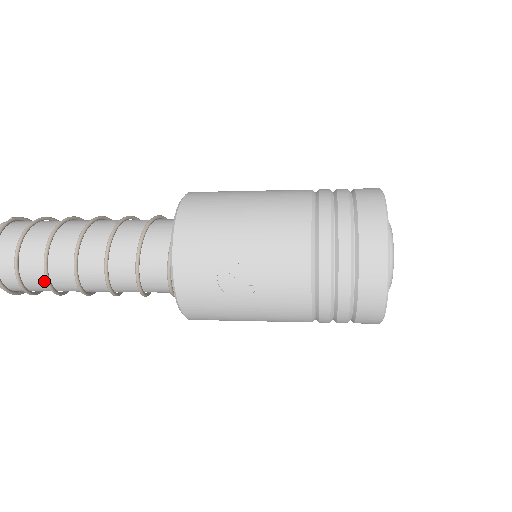
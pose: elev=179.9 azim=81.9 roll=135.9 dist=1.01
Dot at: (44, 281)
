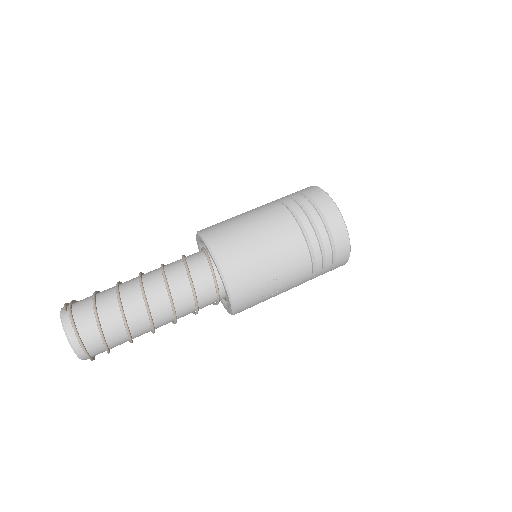
Dot at: (125, 341)
